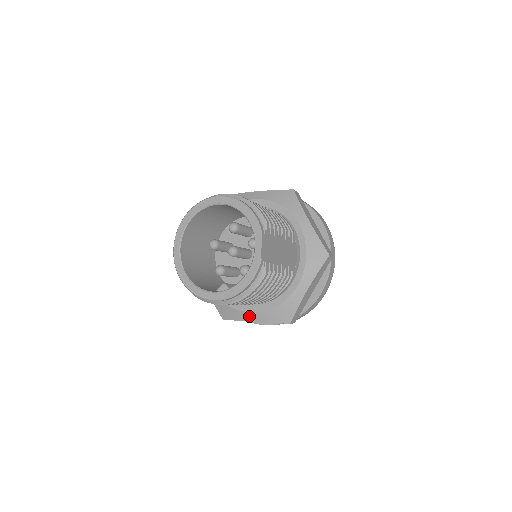
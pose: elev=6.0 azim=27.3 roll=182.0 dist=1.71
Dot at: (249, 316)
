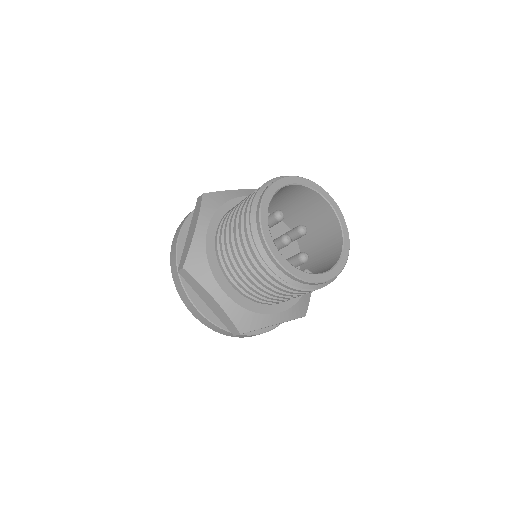
Dot at: (276, 318)
